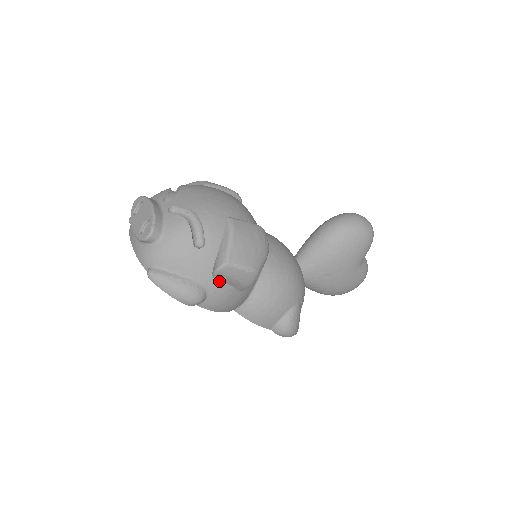
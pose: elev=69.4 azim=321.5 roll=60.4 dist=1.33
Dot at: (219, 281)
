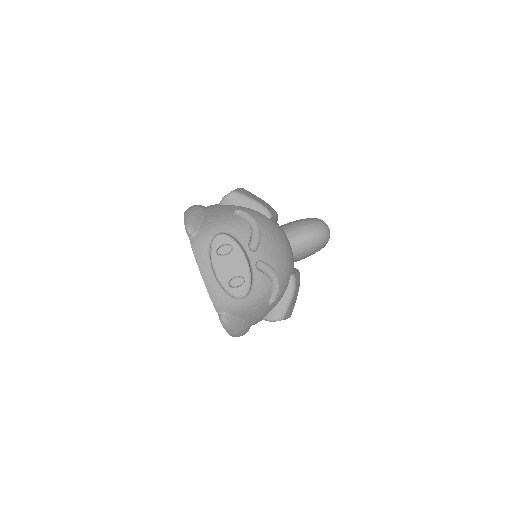
Dot at: occluded
